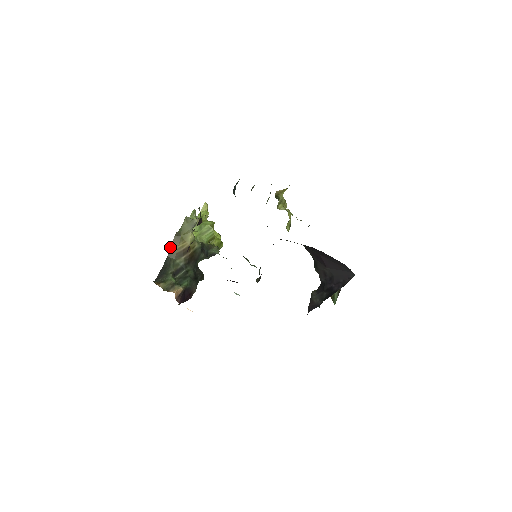
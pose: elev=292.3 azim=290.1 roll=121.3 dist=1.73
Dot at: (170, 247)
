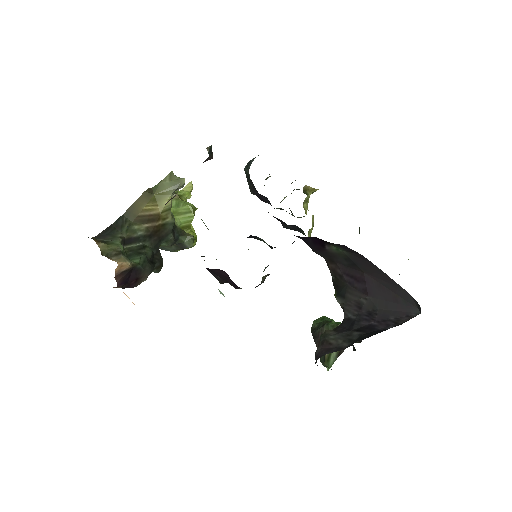
Dot at: occluded
